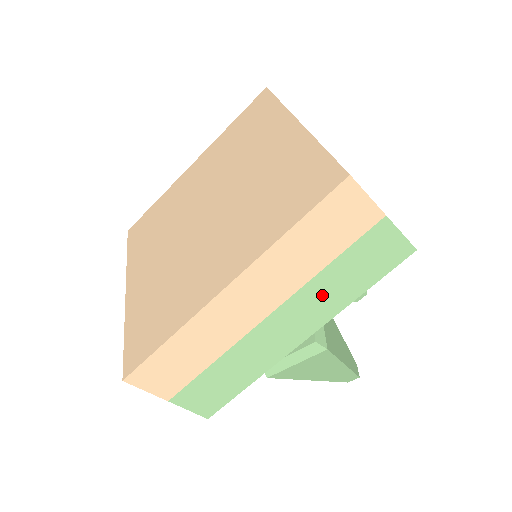
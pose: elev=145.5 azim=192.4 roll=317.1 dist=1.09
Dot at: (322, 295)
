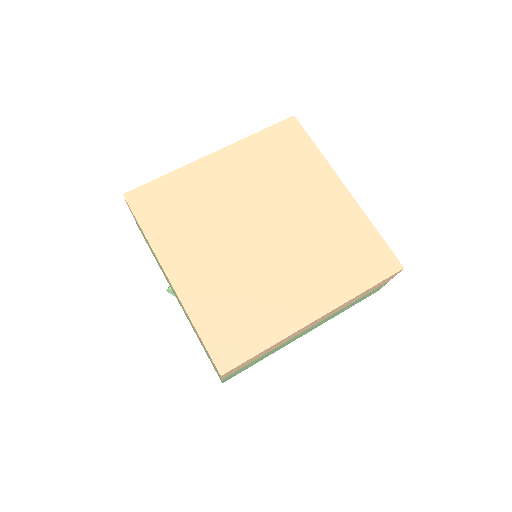
Dot at: (335, 314)
